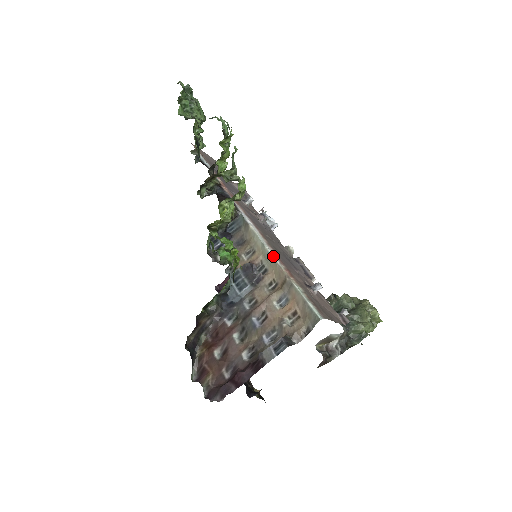
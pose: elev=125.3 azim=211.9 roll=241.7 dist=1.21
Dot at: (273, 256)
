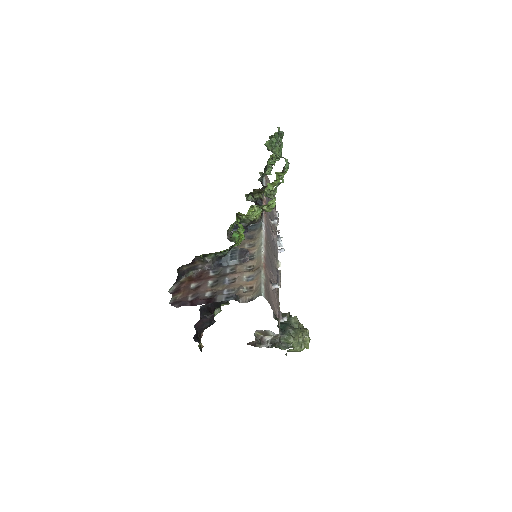
Dot at: (262, 252)
